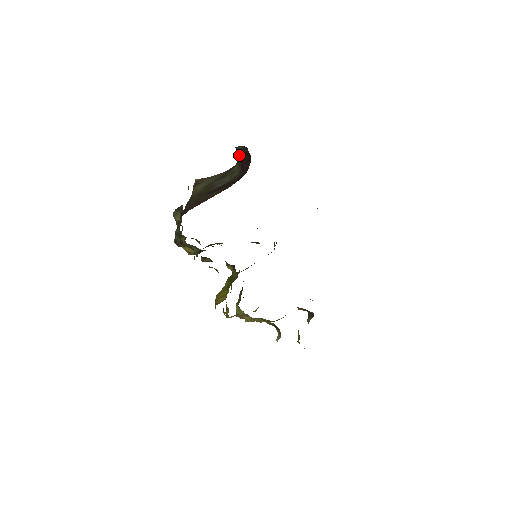
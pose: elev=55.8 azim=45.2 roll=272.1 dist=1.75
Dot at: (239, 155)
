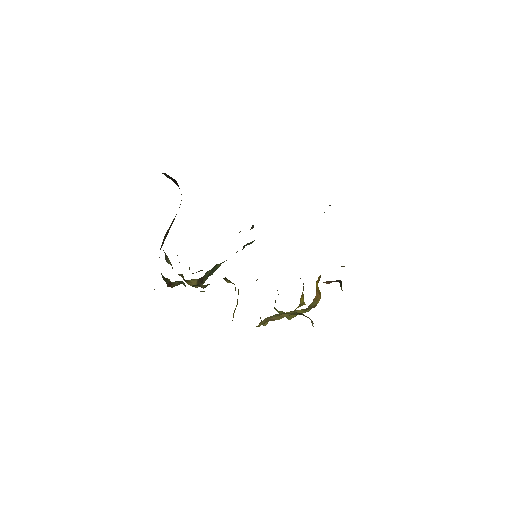
Dot at: occluded
